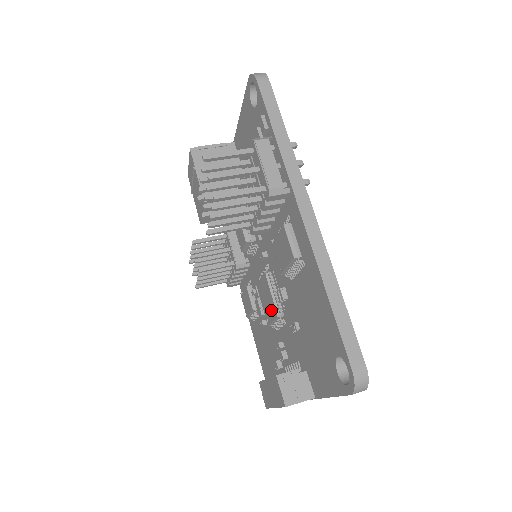
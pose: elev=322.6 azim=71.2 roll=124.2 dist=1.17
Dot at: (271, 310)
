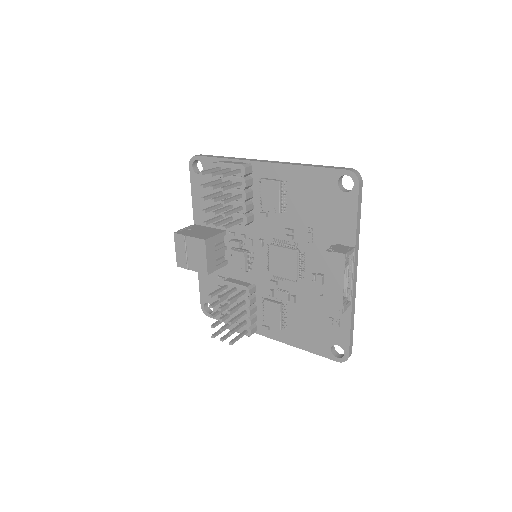
Dot at: (290, 260)
